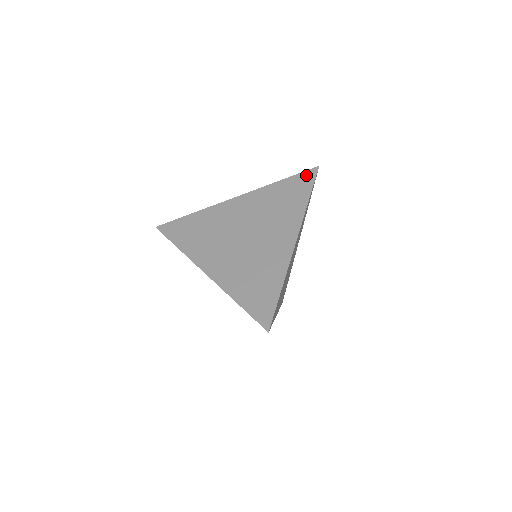
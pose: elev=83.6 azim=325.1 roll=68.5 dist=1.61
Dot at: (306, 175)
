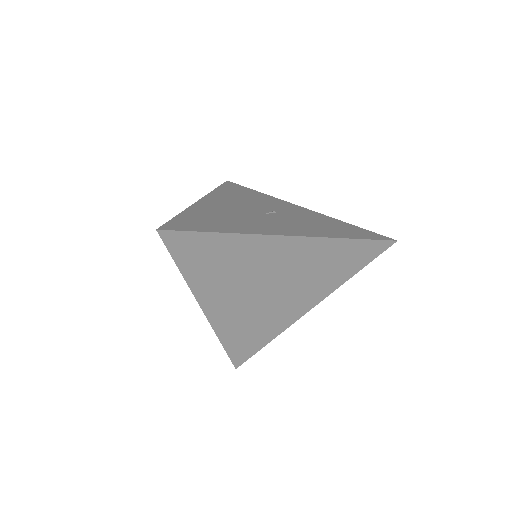
Dot at: (377, 246)
